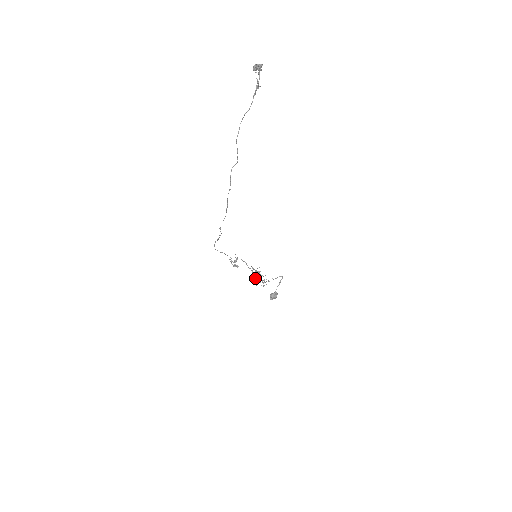
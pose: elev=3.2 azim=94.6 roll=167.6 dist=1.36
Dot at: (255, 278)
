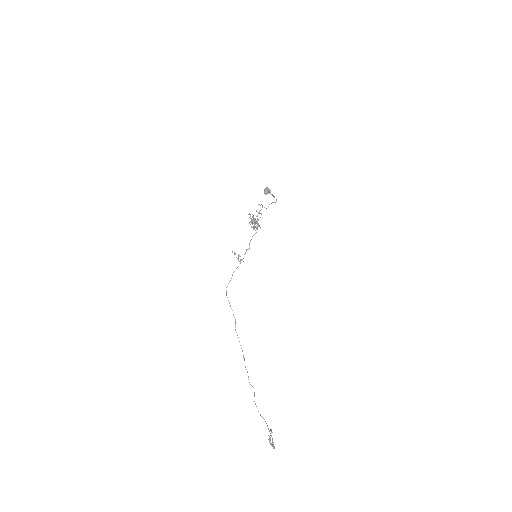
Dot at: (253, 226)
